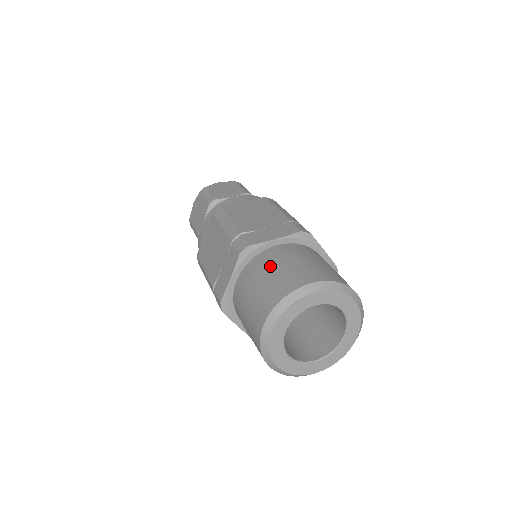
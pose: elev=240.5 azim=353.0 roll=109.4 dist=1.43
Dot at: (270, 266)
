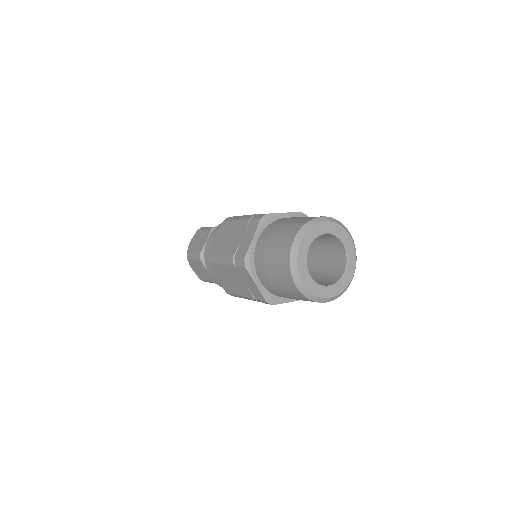
Dot at: (266, 255)
